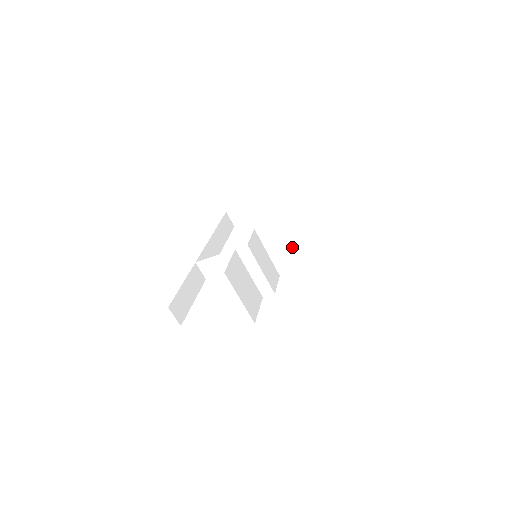
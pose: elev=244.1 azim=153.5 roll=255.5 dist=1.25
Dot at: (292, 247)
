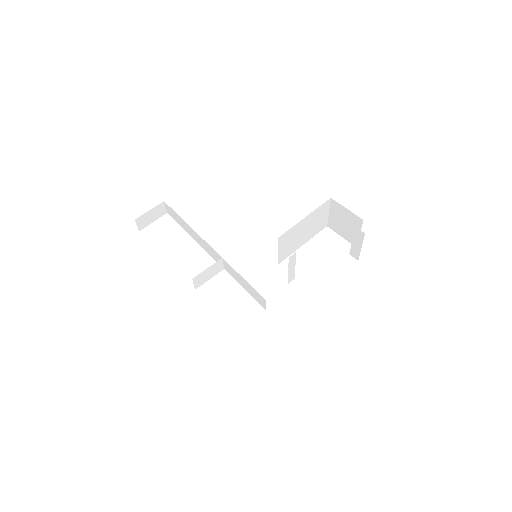
Dot at: (292, 242)
